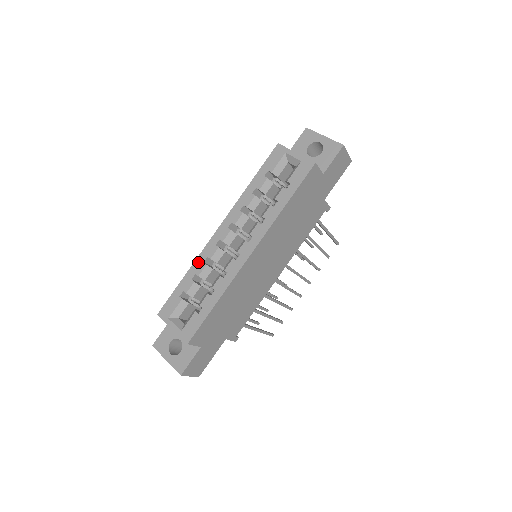
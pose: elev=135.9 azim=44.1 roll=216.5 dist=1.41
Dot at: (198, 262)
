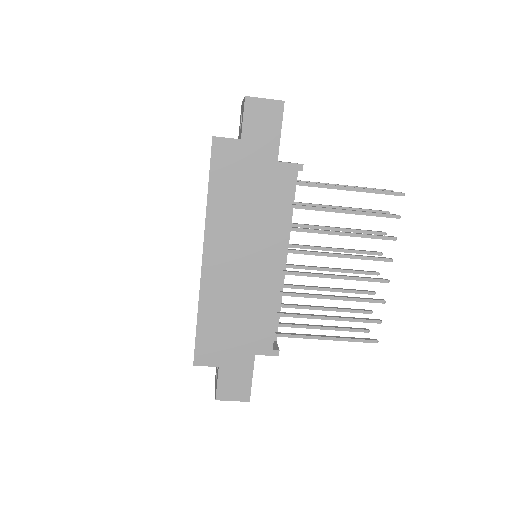
Dot at: occluded
